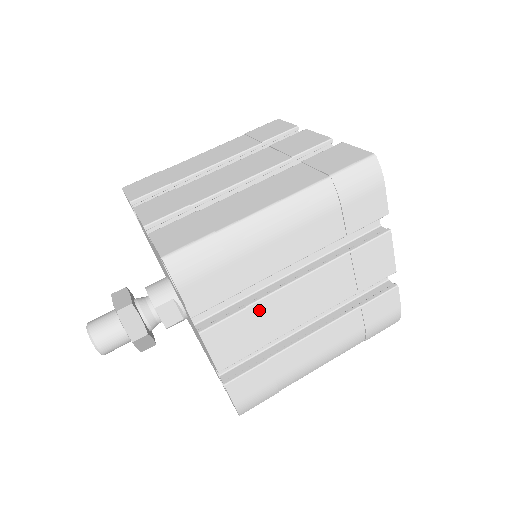
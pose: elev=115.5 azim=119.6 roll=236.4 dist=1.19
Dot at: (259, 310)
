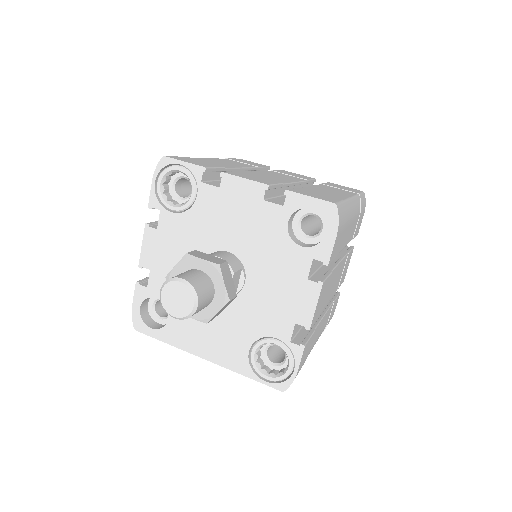
Dot at: (331, 278)
